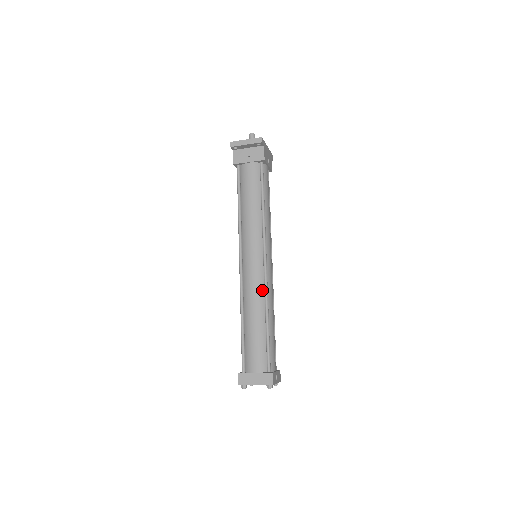
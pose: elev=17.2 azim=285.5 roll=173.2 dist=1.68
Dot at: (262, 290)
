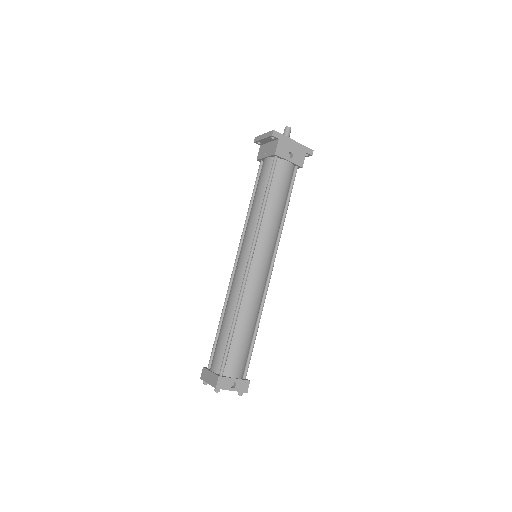
Dot at: (239, 291)
